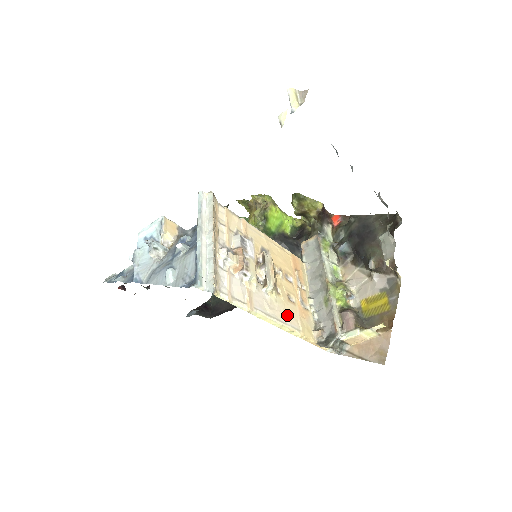
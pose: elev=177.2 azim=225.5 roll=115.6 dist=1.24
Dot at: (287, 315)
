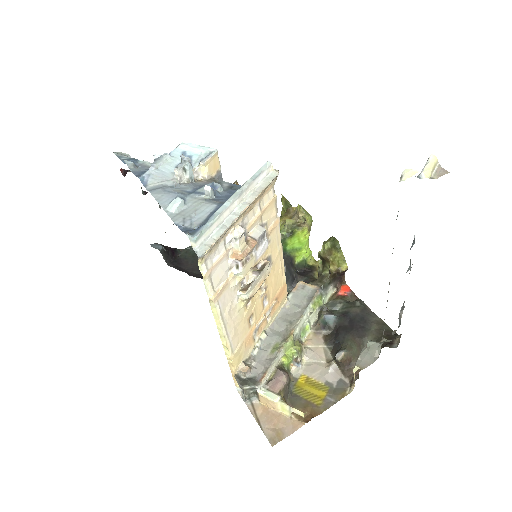
Dot at: (236, 331)
